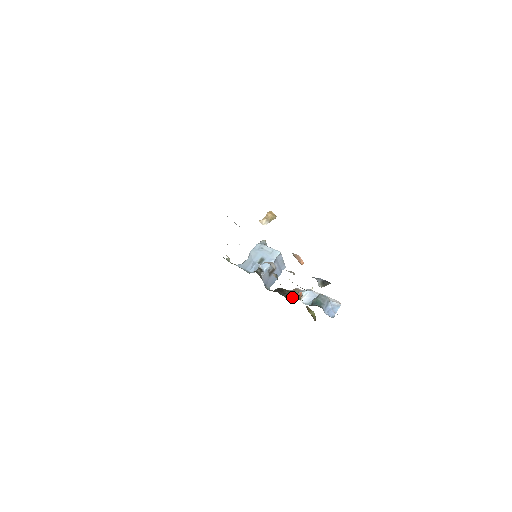
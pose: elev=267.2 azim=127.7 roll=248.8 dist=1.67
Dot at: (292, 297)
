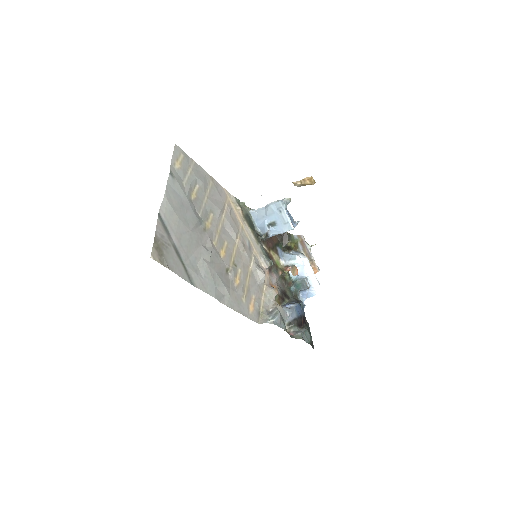
Dot at: (286, 259)
